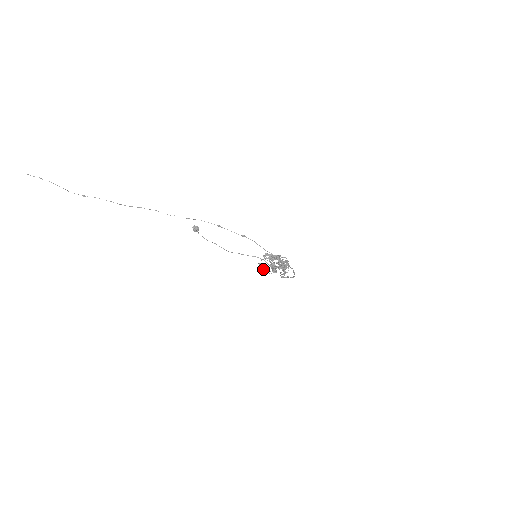
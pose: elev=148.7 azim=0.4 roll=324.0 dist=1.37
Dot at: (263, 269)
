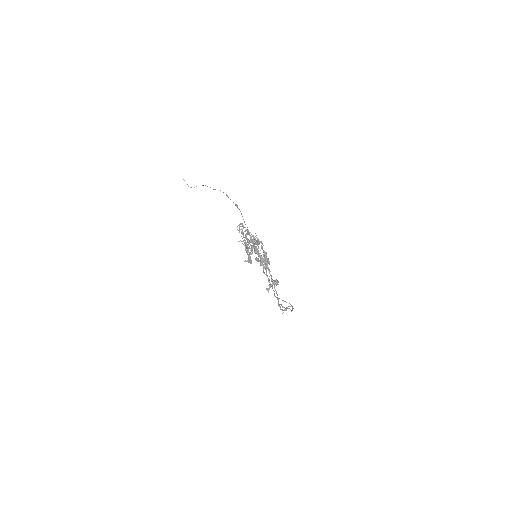
Dot at: (280, 309)
